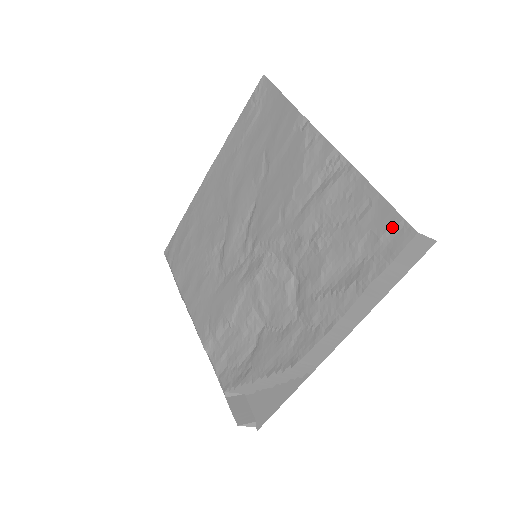
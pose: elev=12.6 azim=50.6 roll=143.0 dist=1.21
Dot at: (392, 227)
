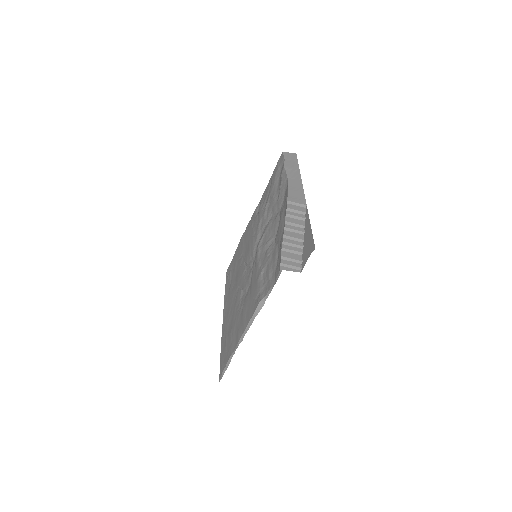
Dot at: (278, 164)
